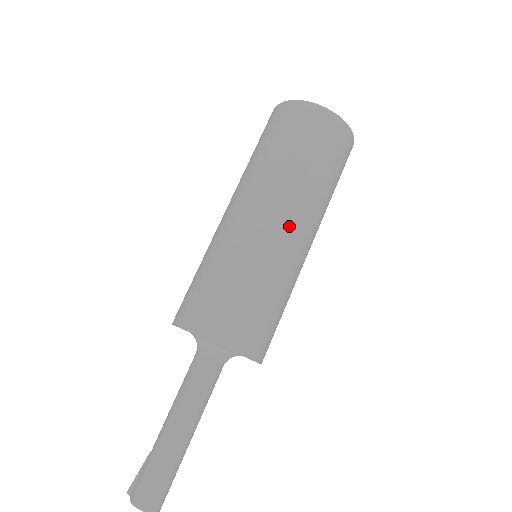
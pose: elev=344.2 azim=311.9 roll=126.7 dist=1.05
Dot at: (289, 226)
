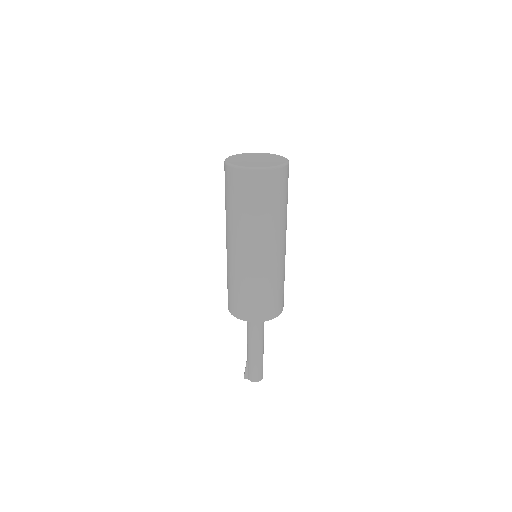
Dot at: (282, 246)
